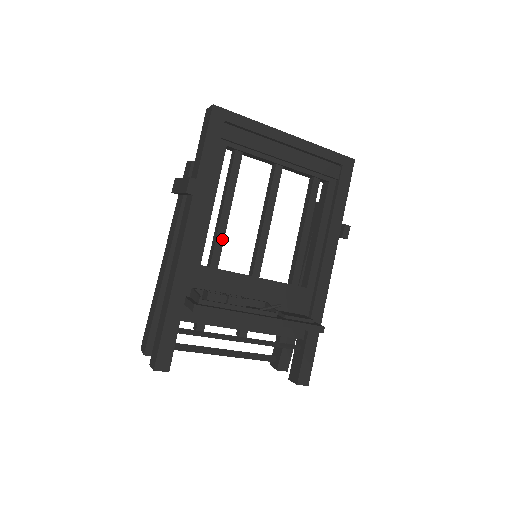
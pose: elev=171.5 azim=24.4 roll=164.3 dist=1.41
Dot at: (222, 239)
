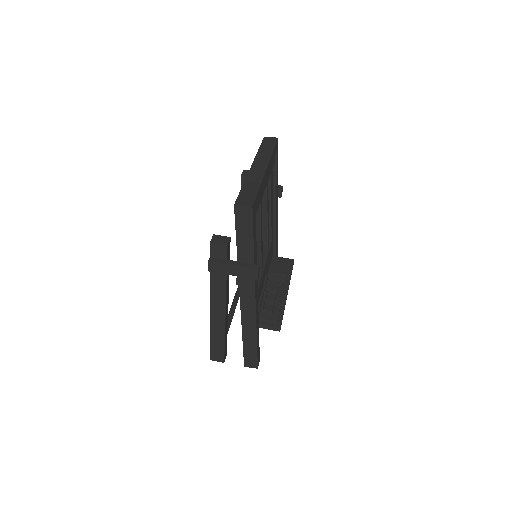
Dot at: occluded
